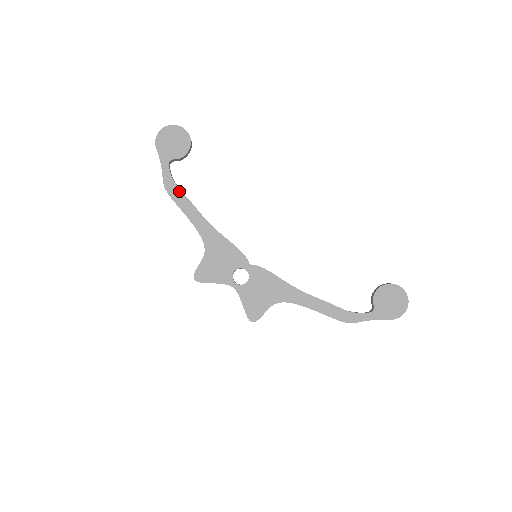
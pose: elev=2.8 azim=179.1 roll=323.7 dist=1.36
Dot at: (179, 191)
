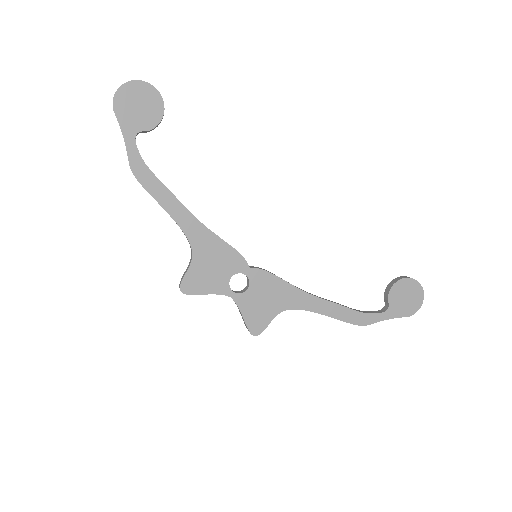
Dot at: (153, 176)
